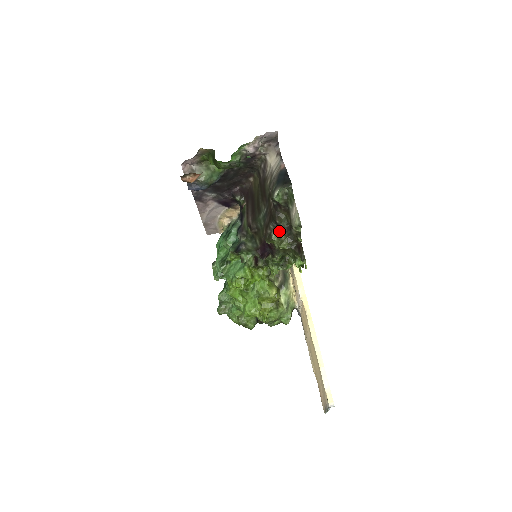
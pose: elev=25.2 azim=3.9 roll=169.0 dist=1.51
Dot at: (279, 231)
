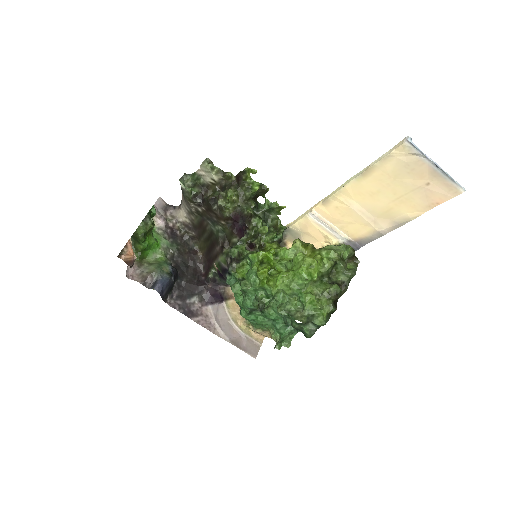
Dot at: (218, 197)
